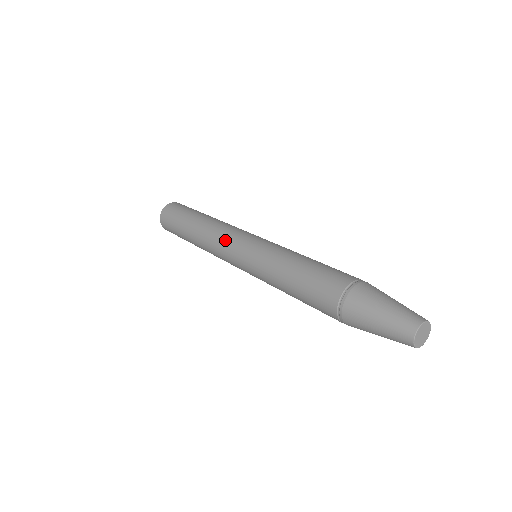
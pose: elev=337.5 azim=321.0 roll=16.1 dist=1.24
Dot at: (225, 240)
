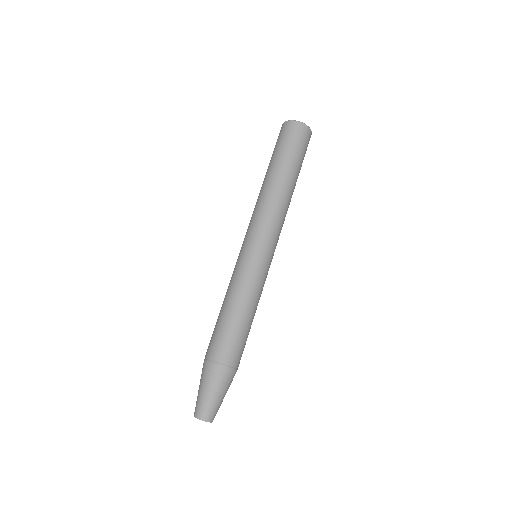
Dot at: (265, 226)
